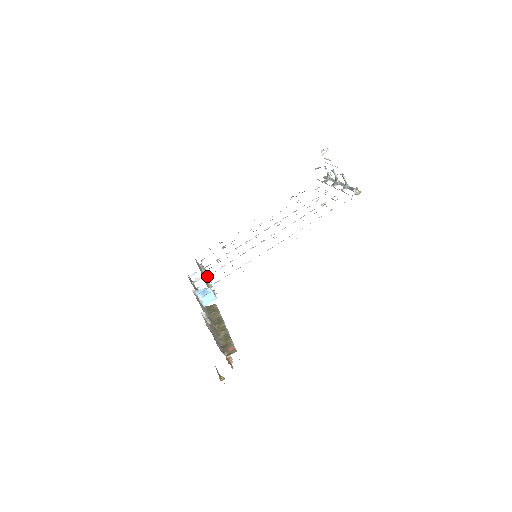
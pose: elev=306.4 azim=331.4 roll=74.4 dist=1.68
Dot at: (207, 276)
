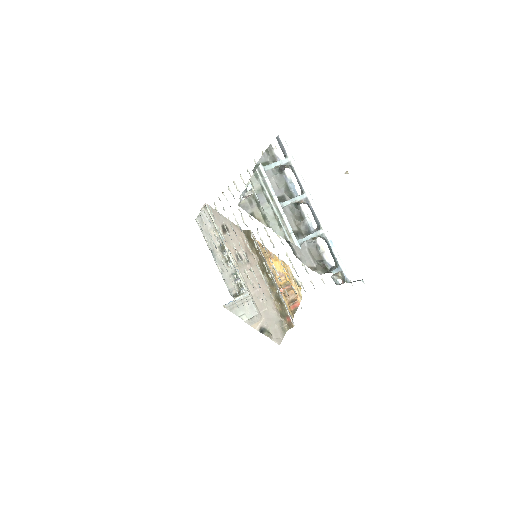
Dot at: (223, 255)
